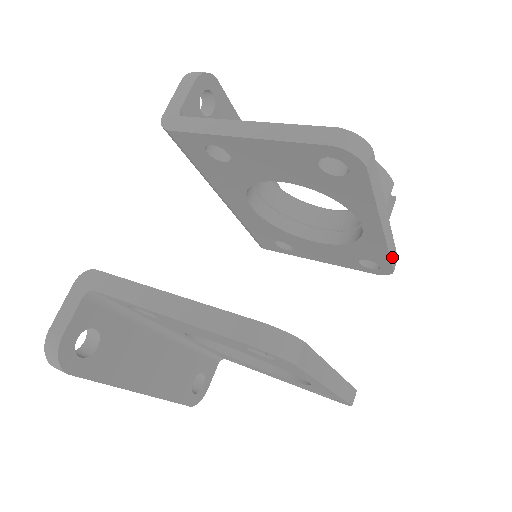
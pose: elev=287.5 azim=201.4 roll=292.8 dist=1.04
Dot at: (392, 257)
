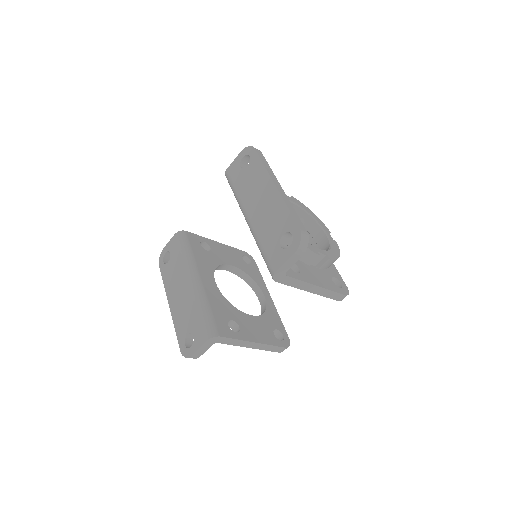
Dot at: occluded
